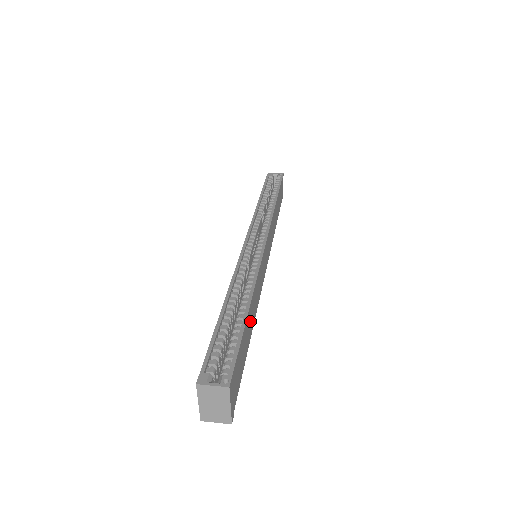
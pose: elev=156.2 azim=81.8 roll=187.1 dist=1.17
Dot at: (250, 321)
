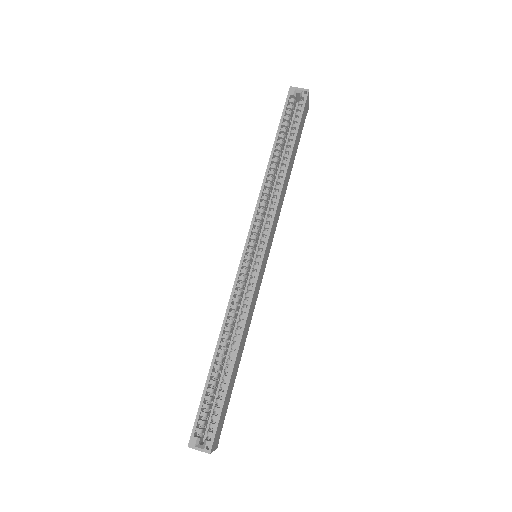
Dot at: (238, 361)
